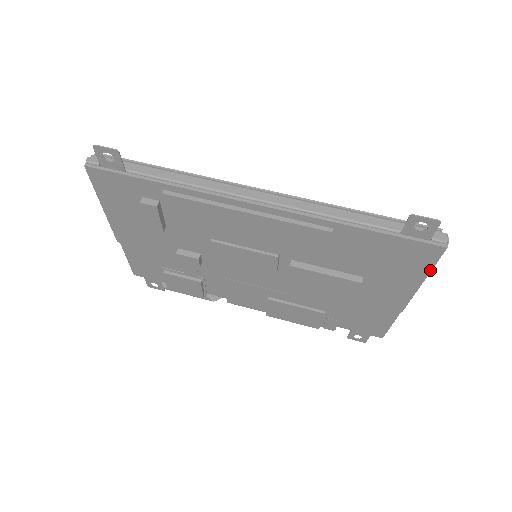
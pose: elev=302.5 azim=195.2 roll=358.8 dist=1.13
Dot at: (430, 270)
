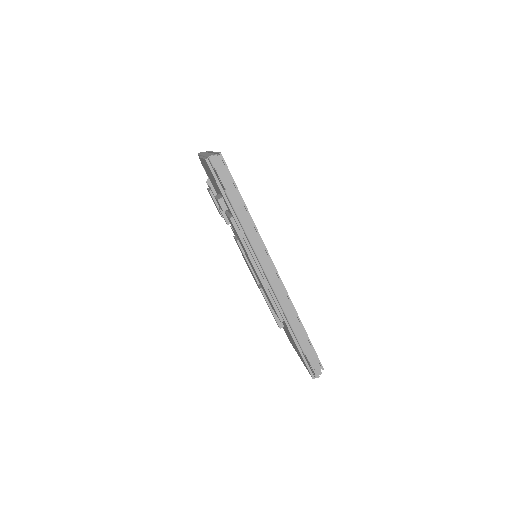
Dot at: occluded
